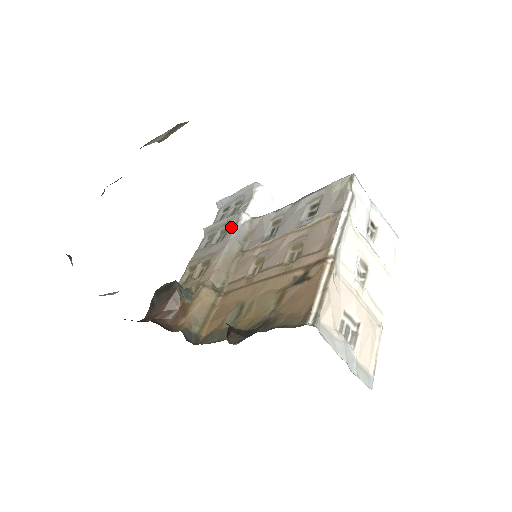
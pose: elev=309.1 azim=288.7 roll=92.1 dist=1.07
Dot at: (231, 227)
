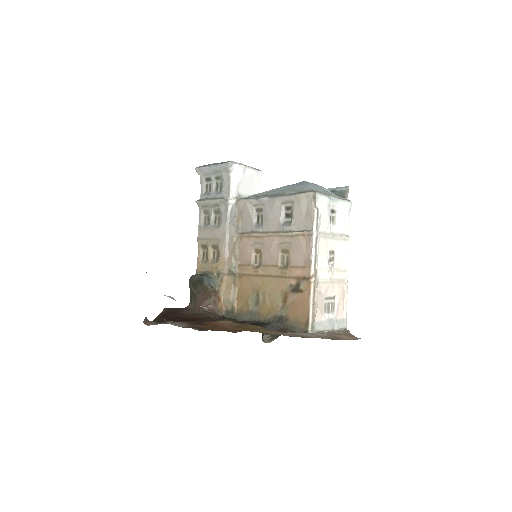
Dot at: (223, 213)
